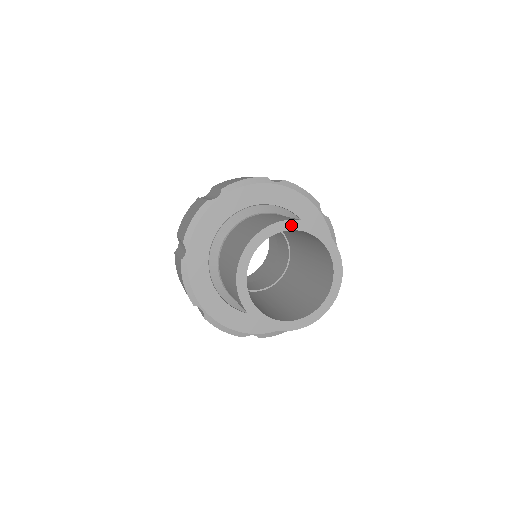
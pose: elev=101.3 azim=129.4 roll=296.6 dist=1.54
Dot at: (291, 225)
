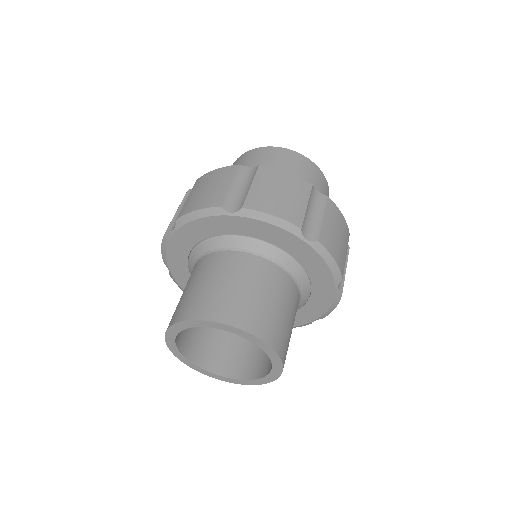
Dot at: (173, 332)
